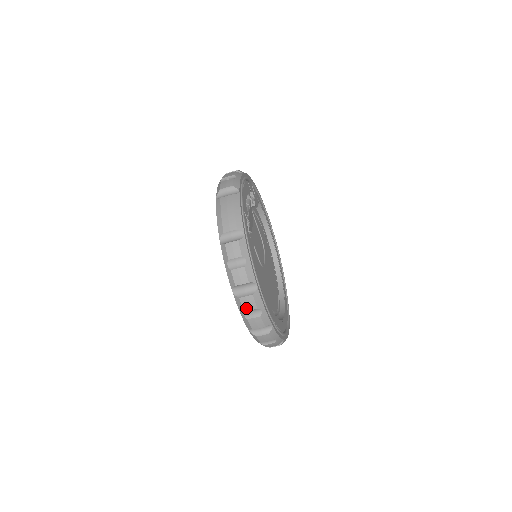
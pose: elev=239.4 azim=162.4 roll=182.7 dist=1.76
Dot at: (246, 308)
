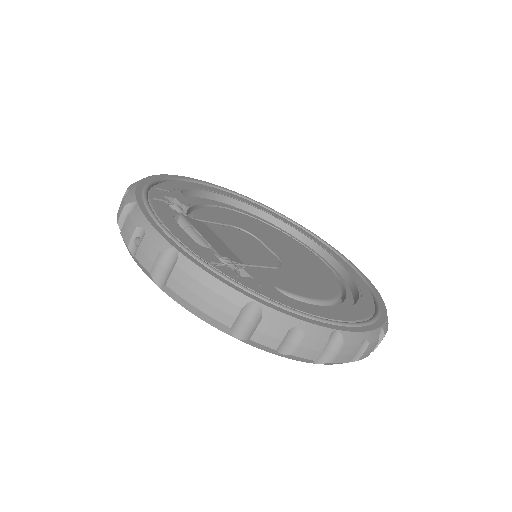
Dot at: (348, 359)
